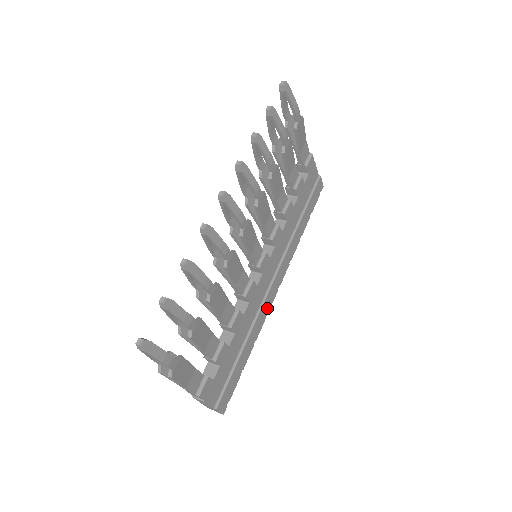
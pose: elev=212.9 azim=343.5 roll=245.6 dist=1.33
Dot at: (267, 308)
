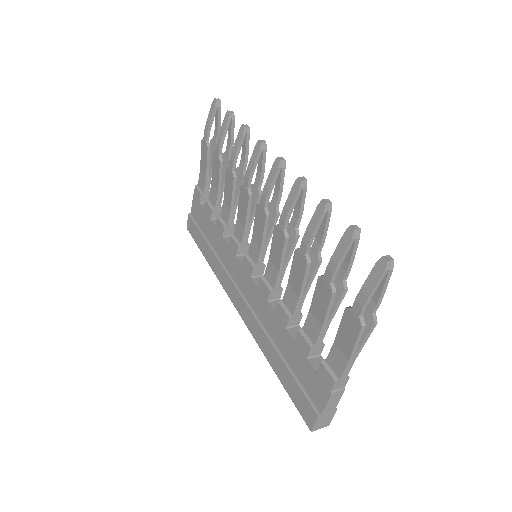
Dot at: occluded
